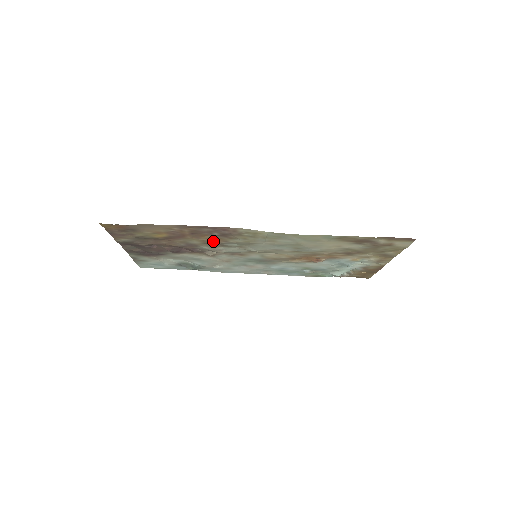
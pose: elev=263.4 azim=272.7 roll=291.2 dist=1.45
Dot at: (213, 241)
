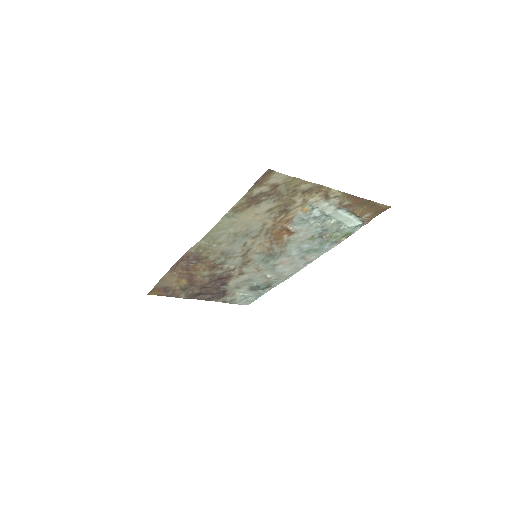
Dot at: (209, 266)
